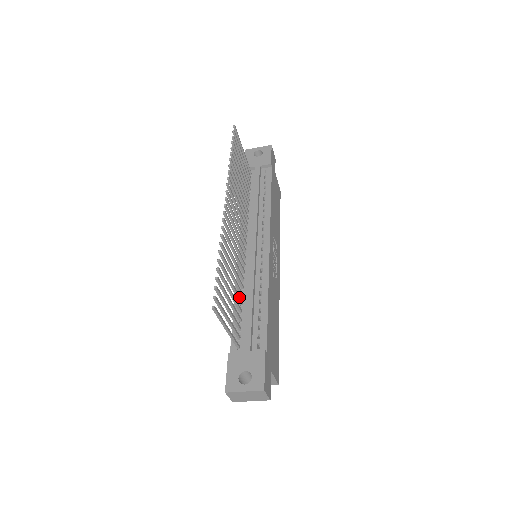
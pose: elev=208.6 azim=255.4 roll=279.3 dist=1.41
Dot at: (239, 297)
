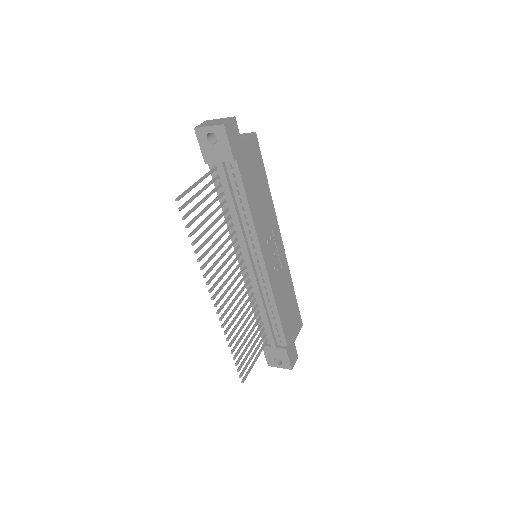
Dot at: (255, 318)
